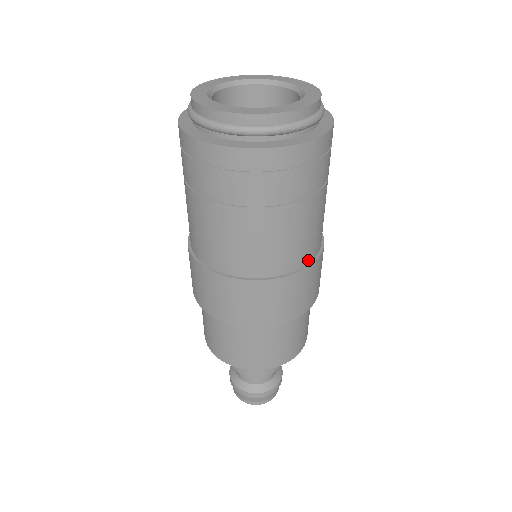
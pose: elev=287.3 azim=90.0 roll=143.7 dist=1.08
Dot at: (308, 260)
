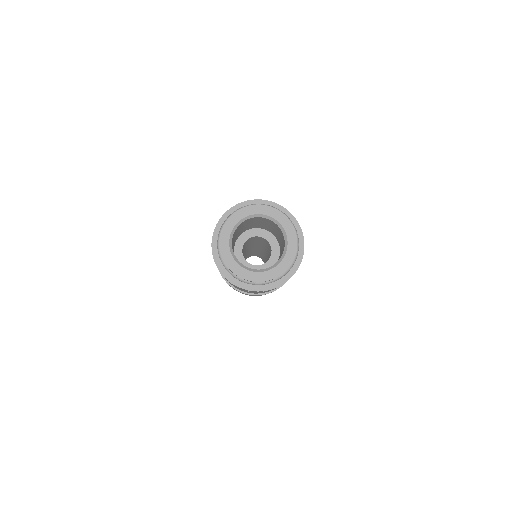
Dot at: occluded
